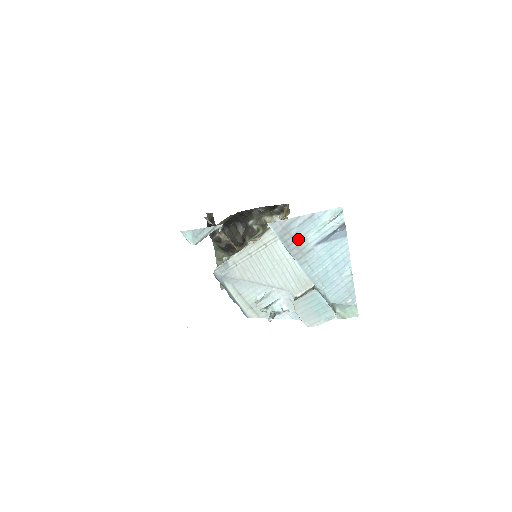
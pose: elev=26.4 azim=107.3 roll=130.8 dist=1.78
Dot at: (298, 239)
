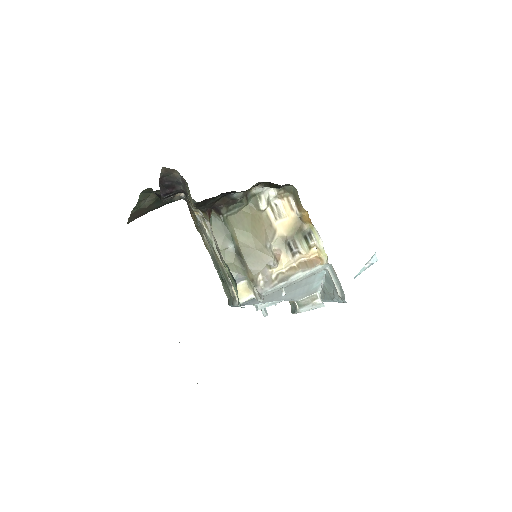
Dot at: occluded
